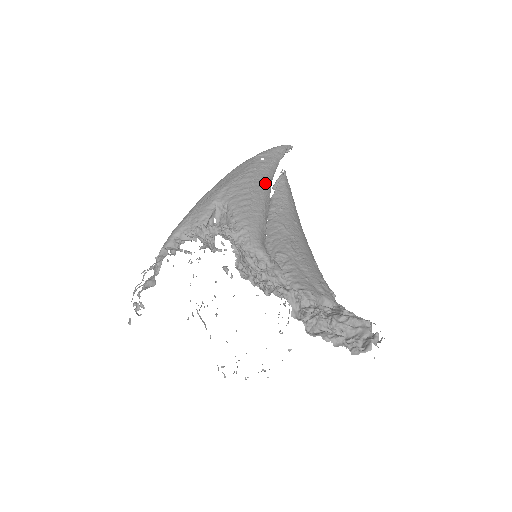
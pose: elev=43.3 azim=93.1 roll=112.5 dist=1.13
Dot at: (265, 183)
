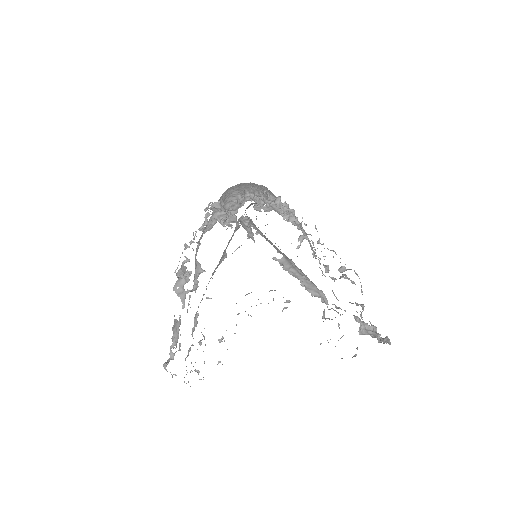
Dot at: occluded
